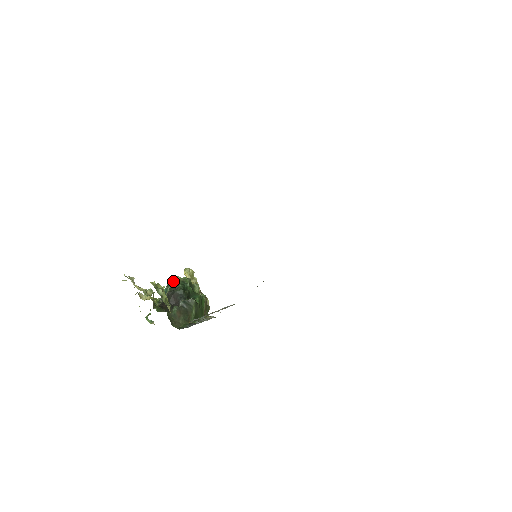
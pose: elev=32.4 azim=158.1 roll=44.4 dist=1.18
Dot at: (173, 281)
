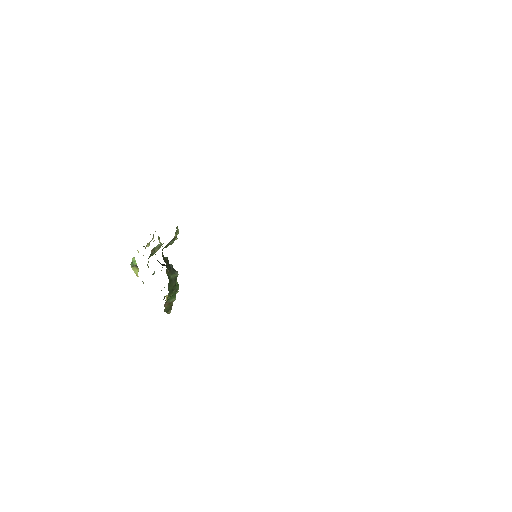
Dot at: occluded
